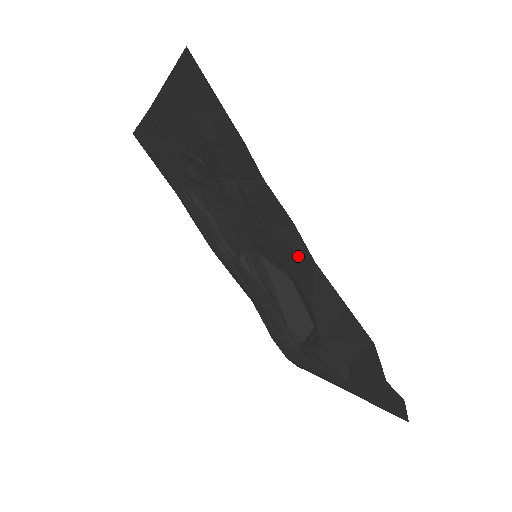
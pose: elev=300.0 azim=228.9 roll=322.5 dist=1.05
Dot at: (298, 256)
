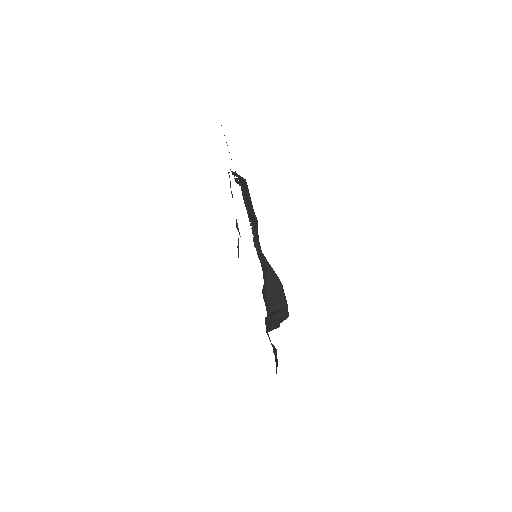
Dot at: occluded
